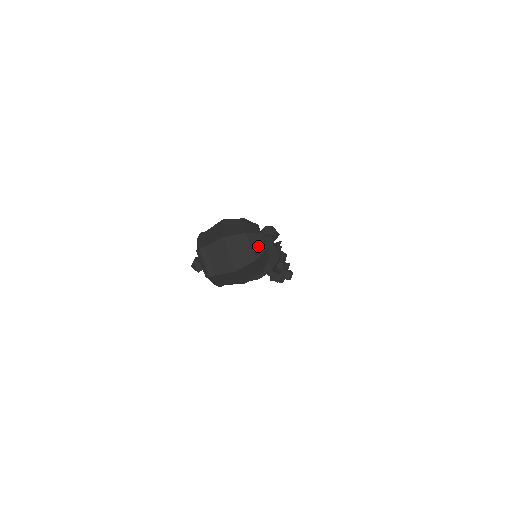
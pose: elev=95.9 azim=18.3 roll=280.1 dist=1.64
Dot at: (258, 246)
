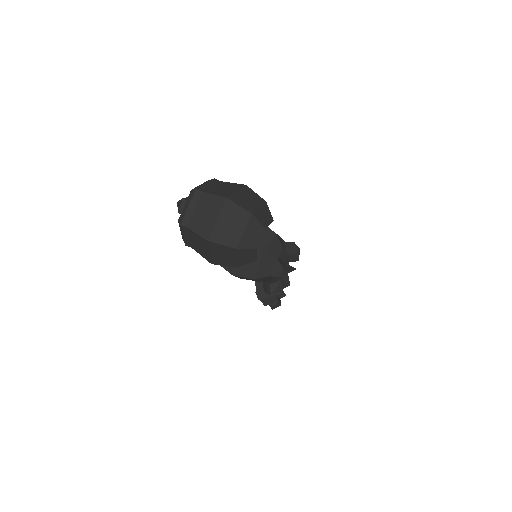
Dot at: (252, 238)
